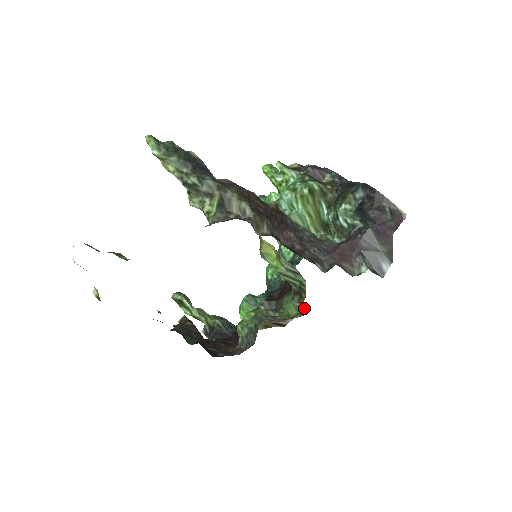
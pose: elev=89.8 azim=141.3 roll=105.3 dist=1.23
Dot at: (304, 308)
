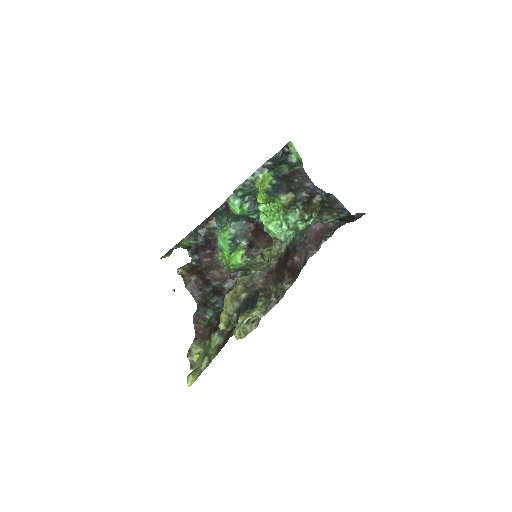
Dot at: occluded
